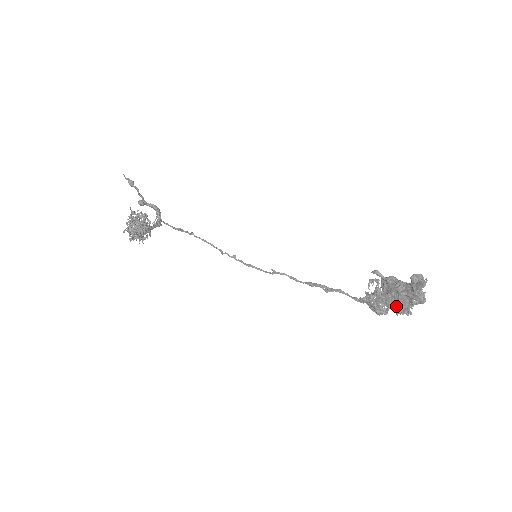
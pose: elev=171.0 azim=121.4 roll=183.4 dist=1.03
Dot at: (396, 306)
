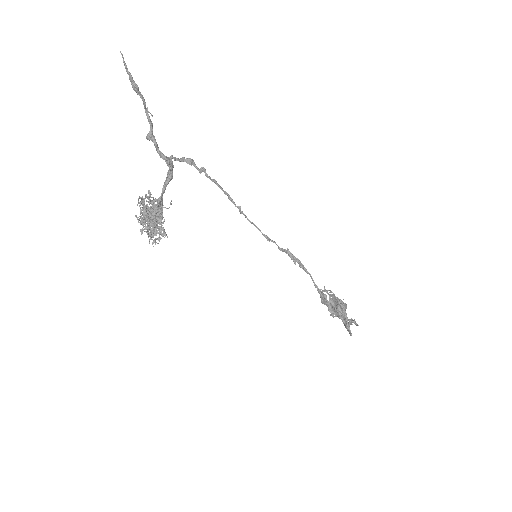
Dot at: (333, 313)
